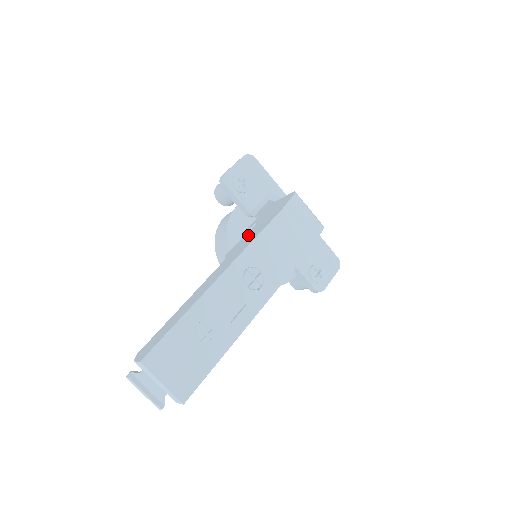
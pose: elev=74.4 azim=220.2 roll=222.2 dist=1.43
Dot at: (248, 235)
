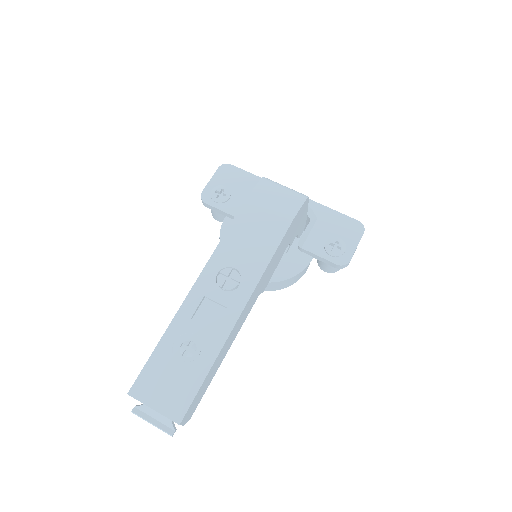
Dot at: occluded
